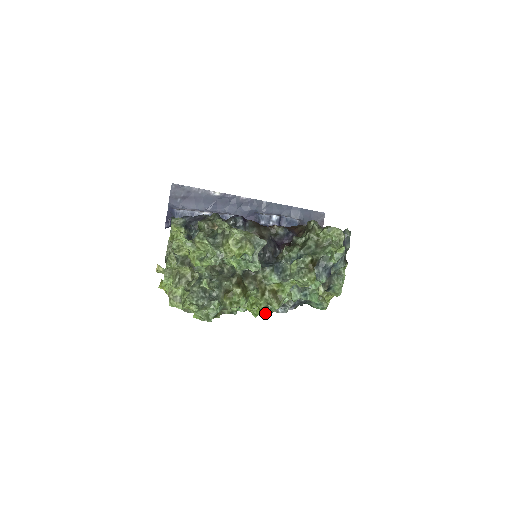
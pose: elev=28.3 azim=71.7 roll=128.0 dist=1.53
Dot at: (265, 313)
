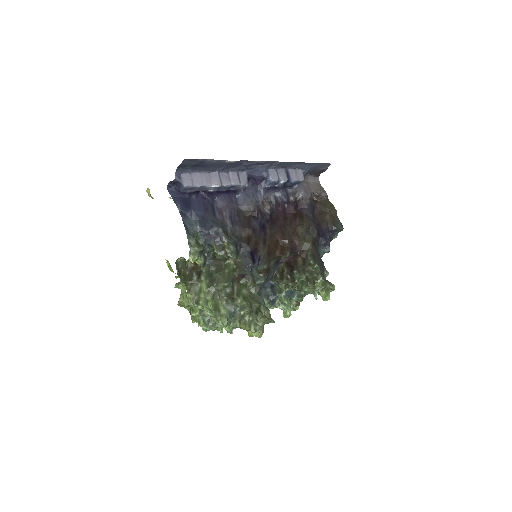
Dot at: occluded
